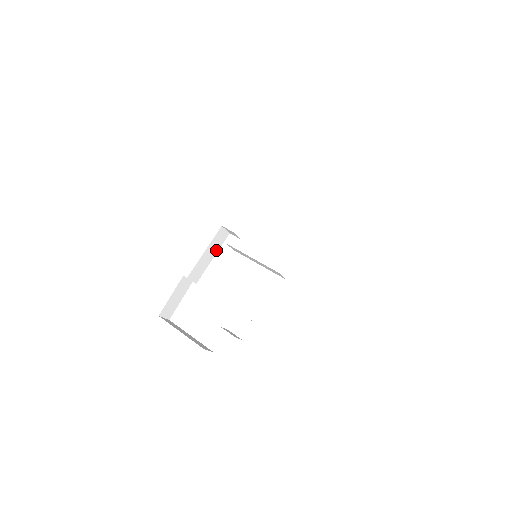
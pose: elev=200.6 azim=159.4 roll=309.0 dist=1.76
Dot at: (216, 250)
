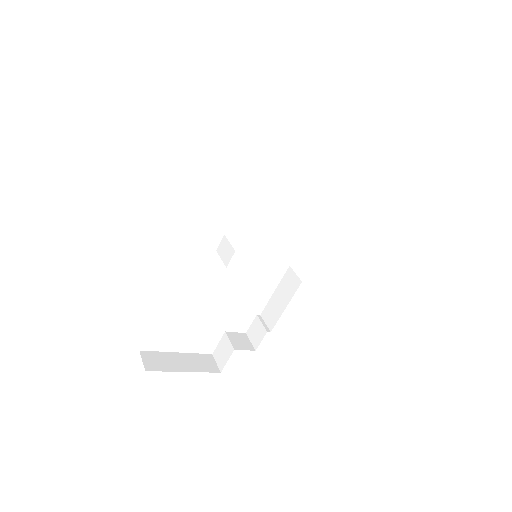
Dot at: occluded
